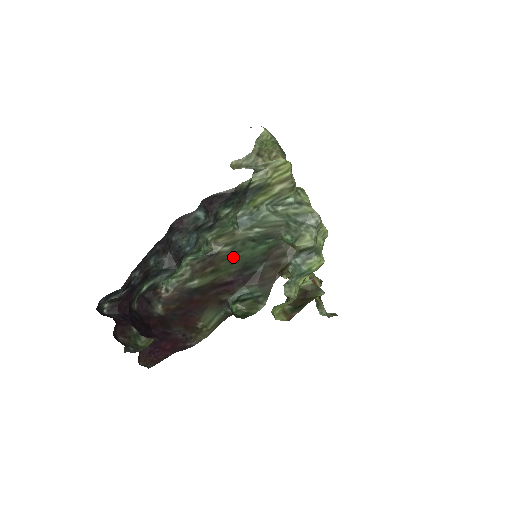
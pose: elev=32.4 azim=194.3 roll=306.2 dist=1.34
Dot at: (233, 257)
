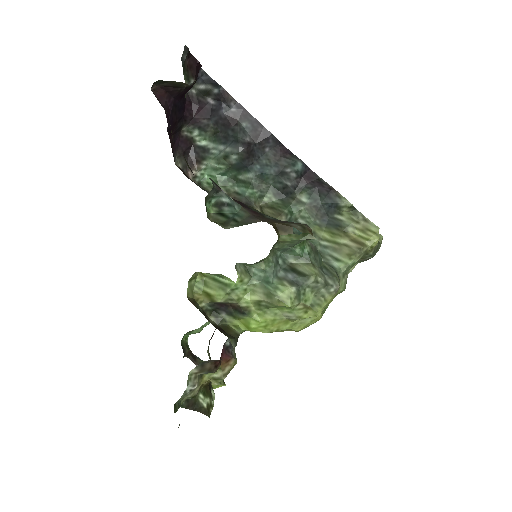
Dot at: occluded
